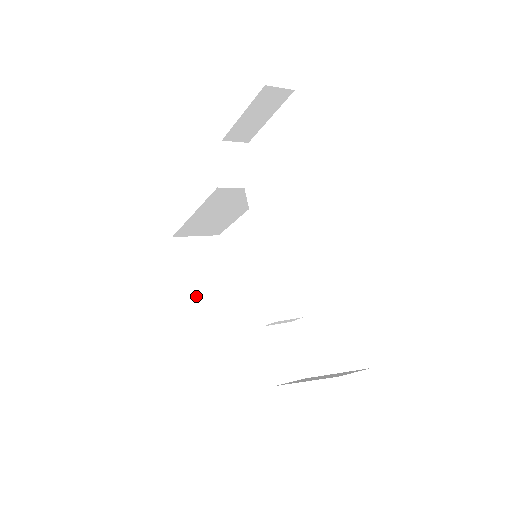
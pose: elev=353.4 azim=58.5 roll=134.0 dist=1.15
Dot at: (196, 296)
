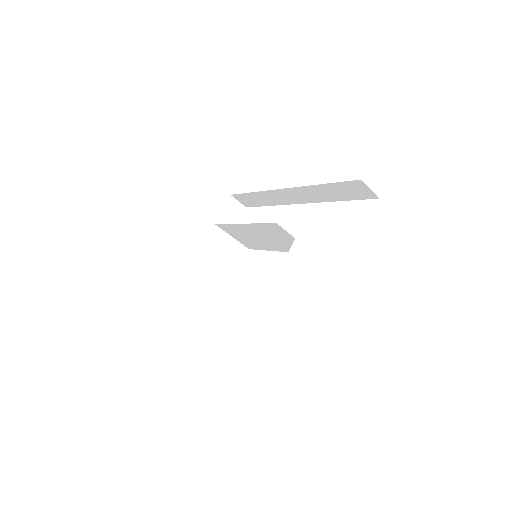
Dot at: occluded
